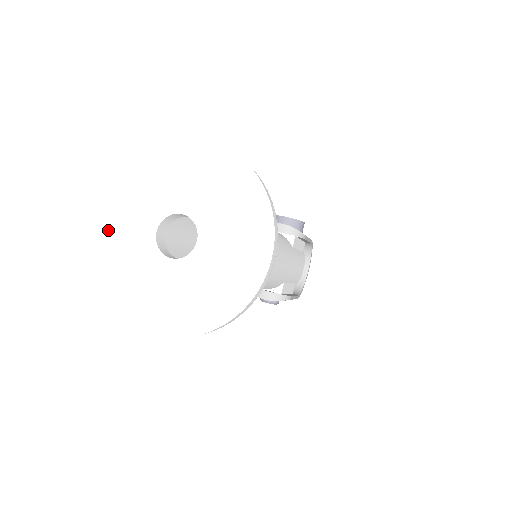
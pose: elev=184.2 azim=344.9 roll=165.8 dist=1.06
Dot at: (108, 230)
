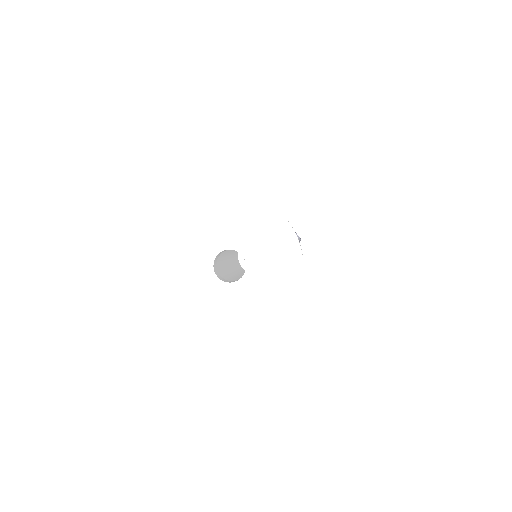
Dot at: (188, 227)
